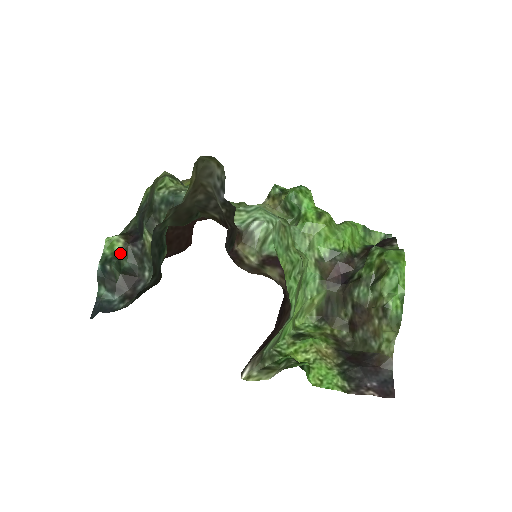
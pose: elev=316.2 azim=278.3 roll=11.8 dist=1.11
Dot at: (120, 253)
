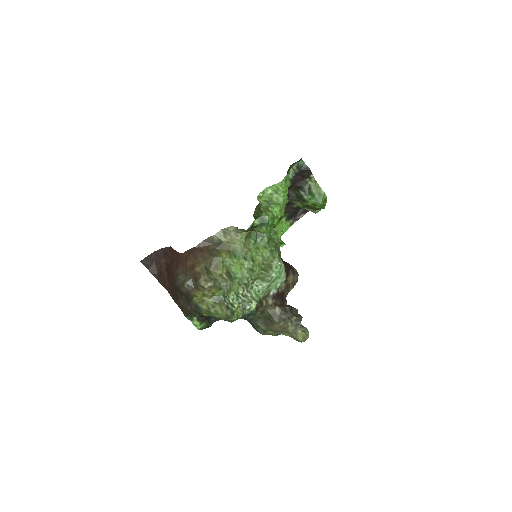
Dot at: (207, 322)
